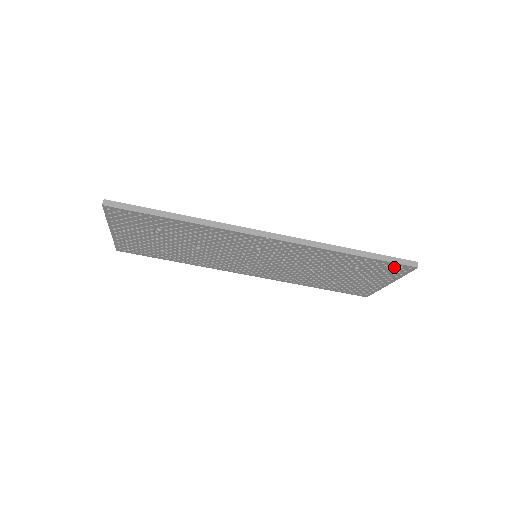
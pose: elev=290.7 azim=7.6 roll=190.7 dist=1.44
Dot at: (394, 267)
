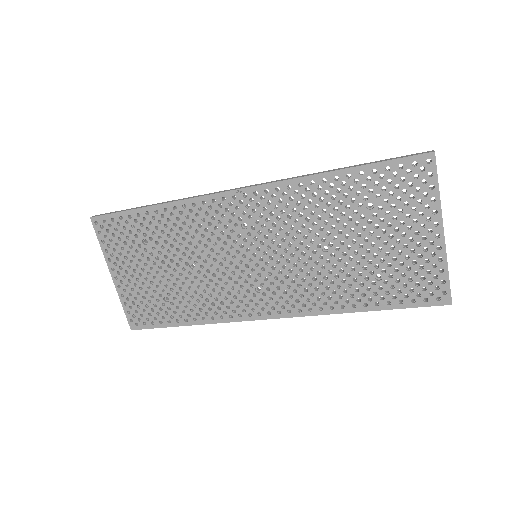
Dot at: (409, 174)
